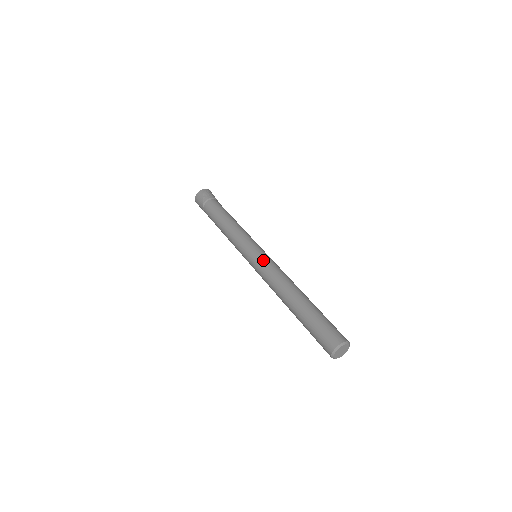
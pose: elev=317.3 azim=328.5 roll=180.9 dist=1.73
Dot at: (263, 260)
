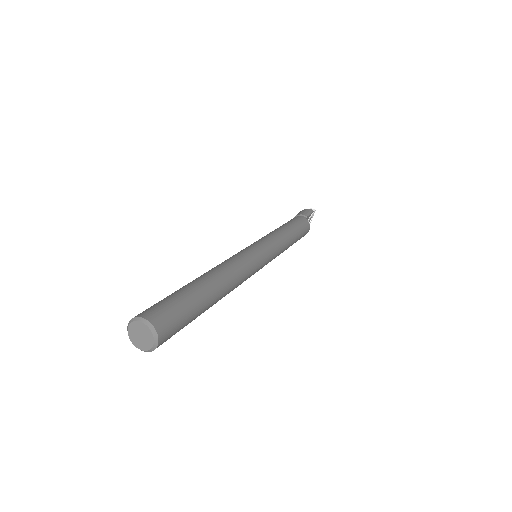
Dot at: occluded
